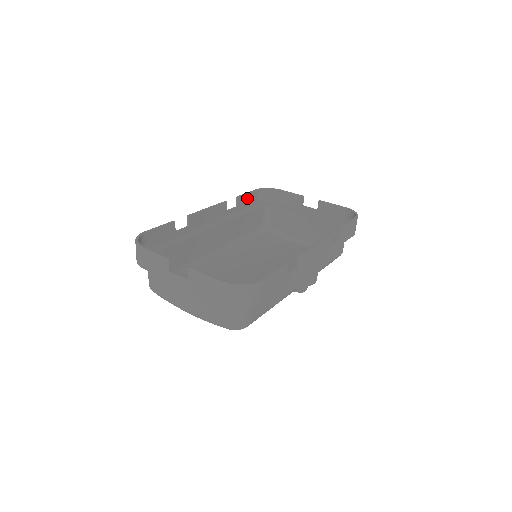
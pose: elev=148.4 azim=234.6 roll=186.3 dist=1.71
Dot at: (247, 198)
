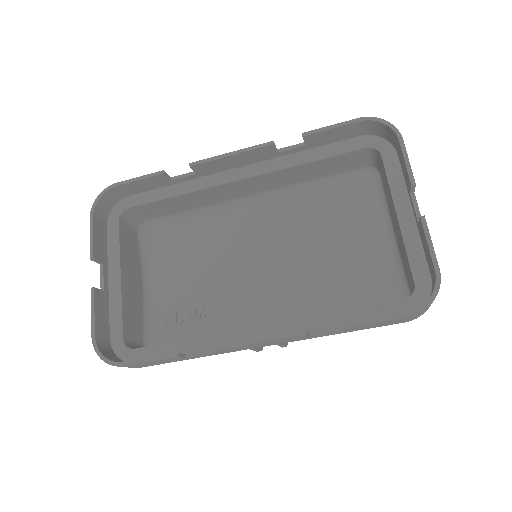
Dot at: (331, 133)
